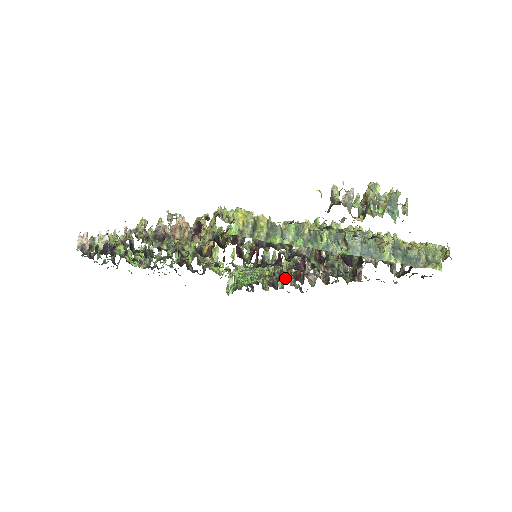
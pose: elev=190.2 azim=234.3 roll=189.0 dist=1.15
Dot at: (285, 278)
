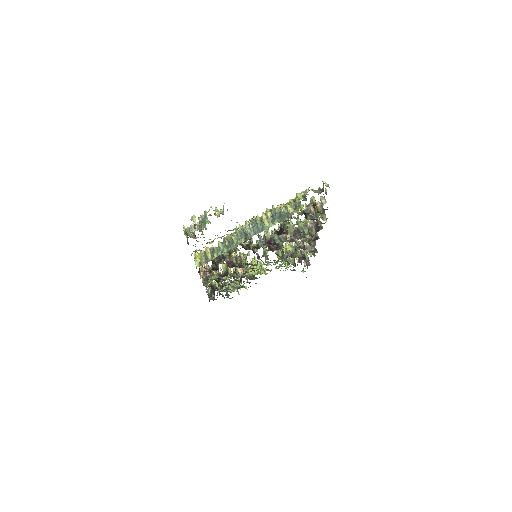
Dot at: (293, 253)
